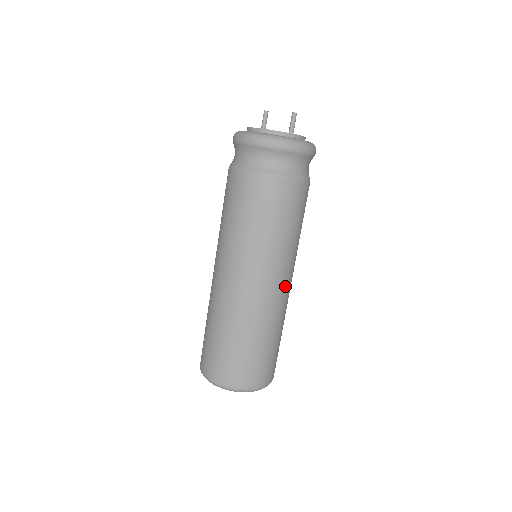
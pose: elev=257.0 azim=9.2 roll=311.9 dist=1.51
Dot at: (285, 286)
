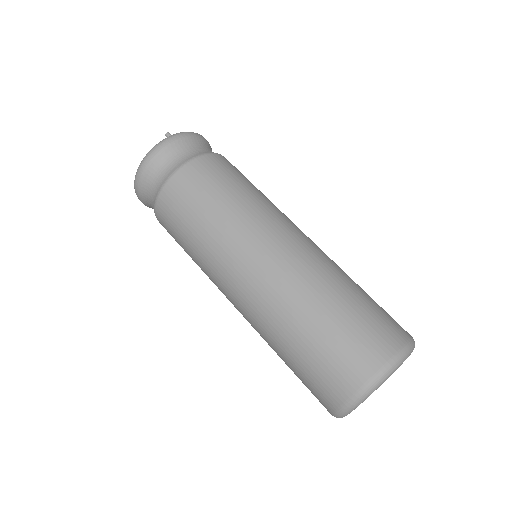
Dot at: occluded
